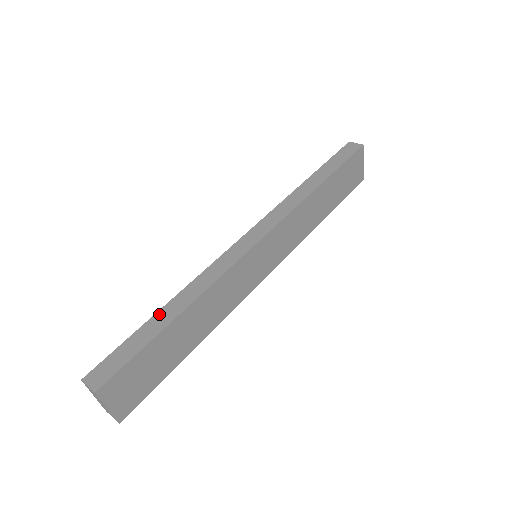
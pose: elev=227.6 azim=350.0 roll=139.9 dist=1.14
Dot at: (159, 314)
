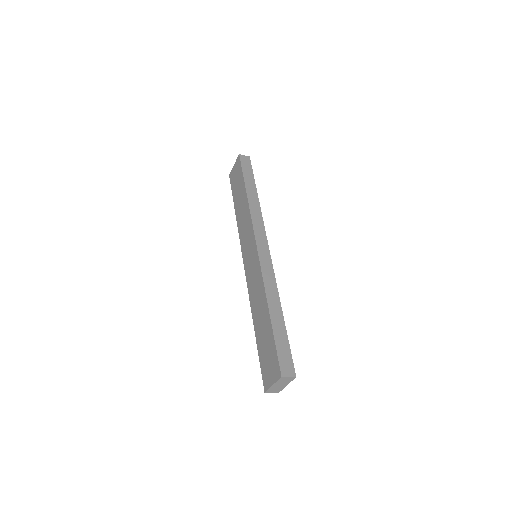
Dot at: (273, 317)
